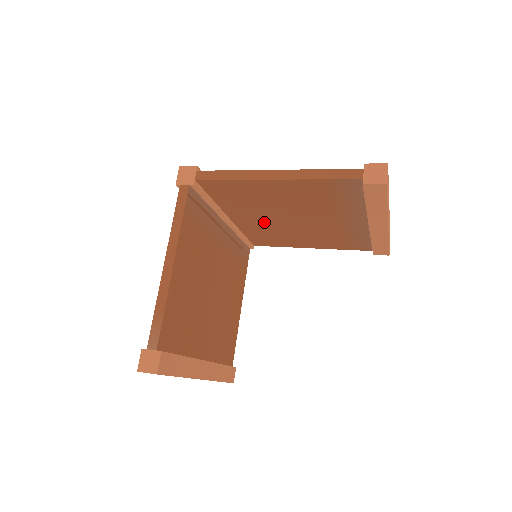
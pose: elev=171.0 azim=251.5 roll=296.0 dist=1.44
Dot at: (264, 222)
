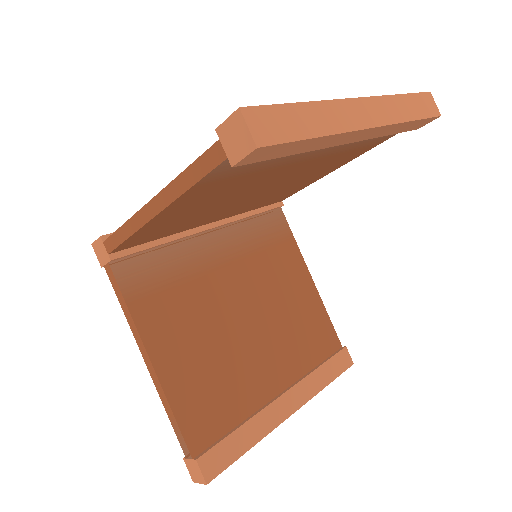
Dot at: (243, 204)
